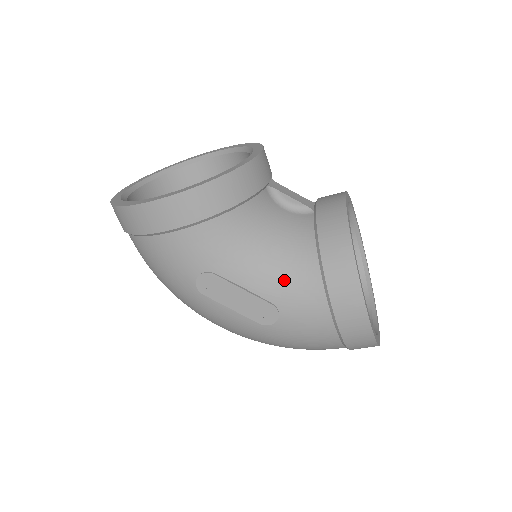
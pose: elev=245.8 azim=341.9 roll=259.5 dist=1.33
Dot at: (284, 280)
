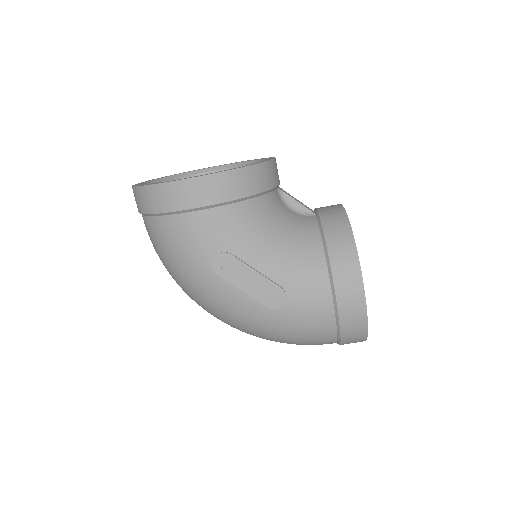
Dot at: (293, 265)
